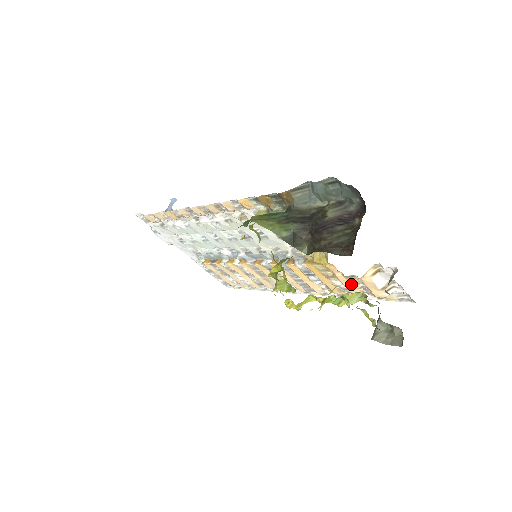
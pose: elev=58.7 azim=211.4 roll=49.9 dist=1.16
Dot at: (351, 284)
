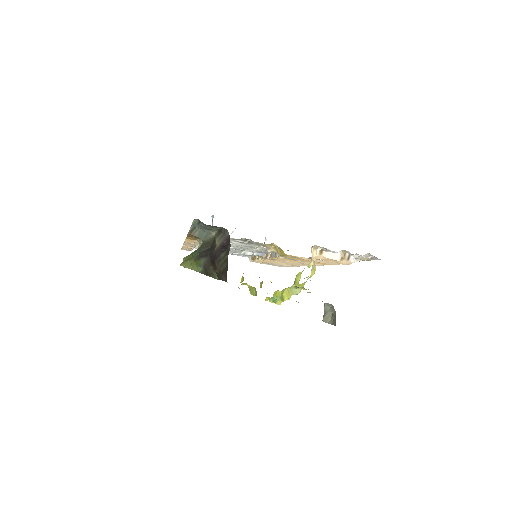
Dot at: occluded
